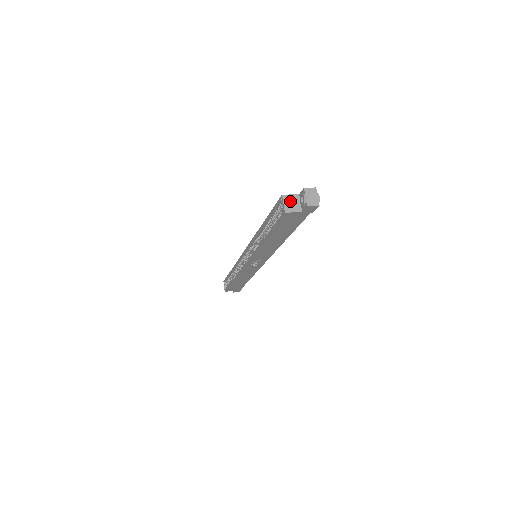
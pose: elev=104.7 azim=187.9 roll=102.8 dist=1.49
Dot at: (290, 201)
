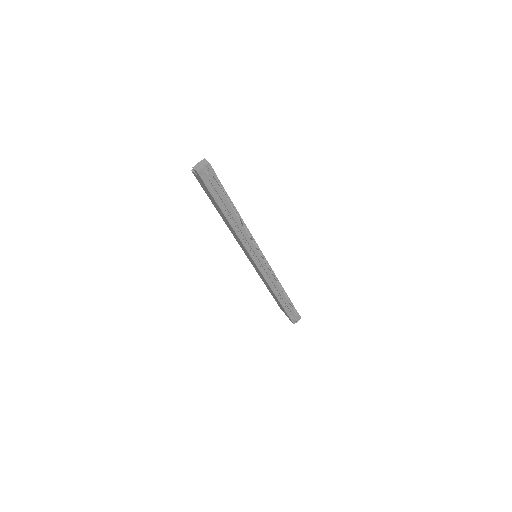
Dot at: occluded
